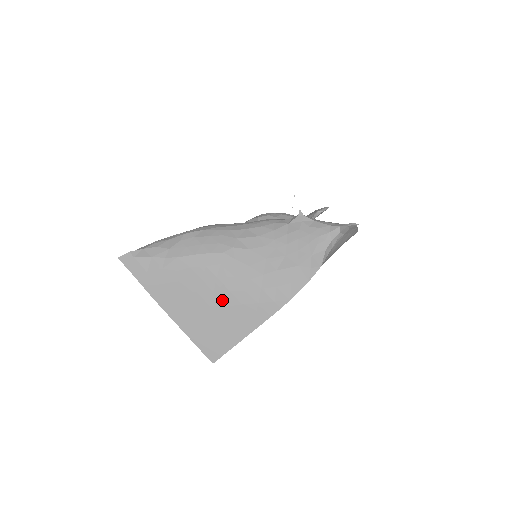
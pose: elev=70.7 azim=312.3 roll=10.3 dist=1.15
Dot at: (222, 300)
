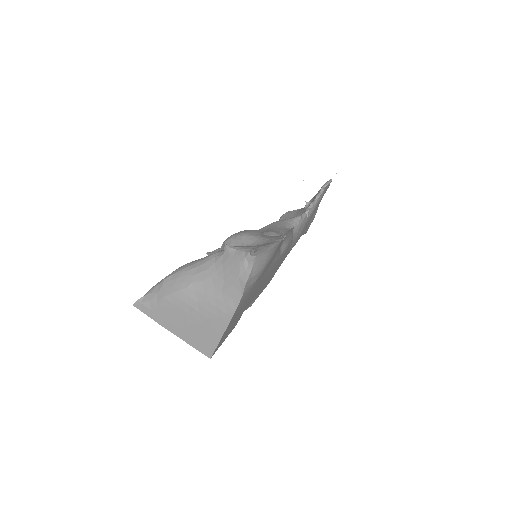
Dot at: (197, 319)
